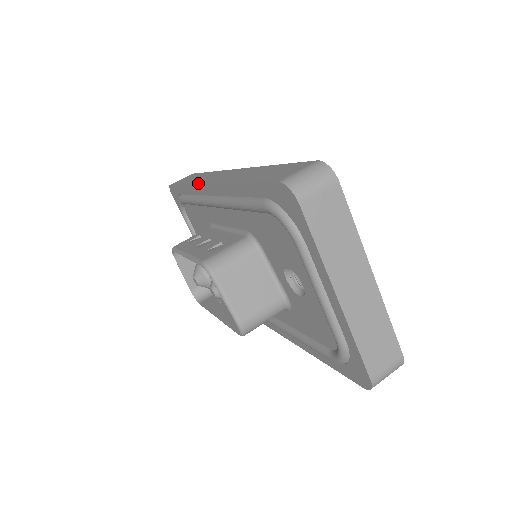
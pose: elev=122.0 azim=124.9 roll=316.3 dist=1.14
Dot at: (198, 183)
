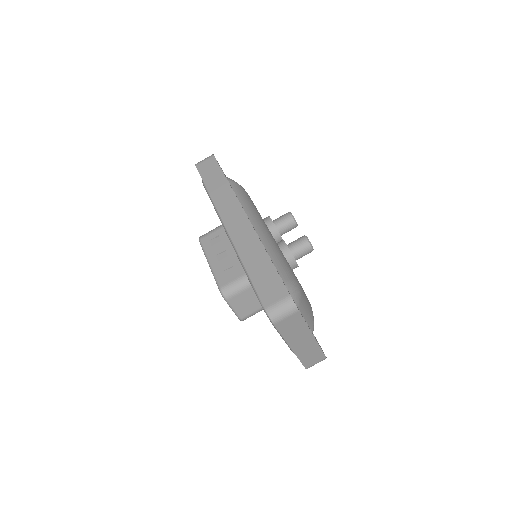
Dot at: (218, 211)
